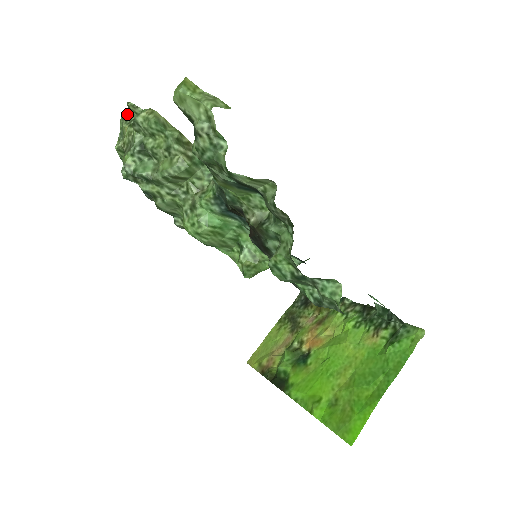
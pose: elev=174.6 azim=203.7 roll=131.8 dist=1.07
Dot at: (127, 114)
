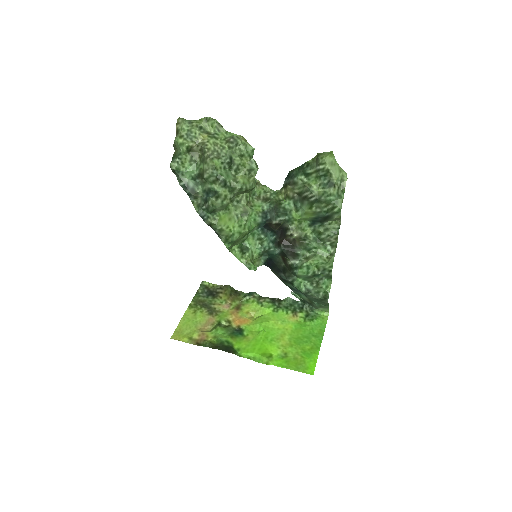
Dot at: (199, 123)
